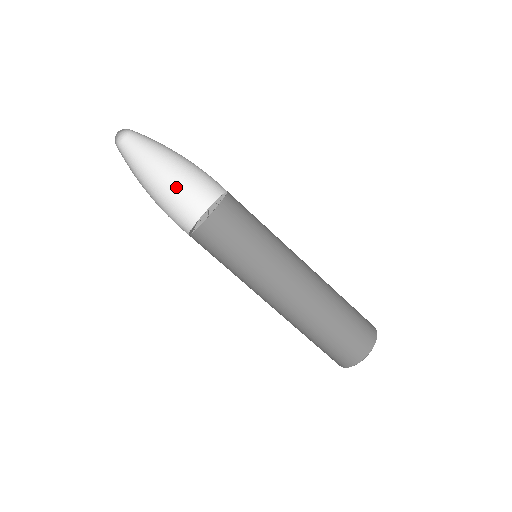
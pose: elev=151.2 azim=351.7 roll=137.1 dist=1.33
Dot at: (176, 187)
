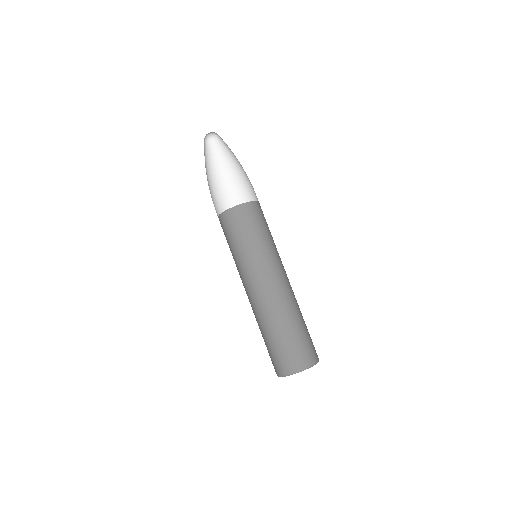
Dot at: (219, 190)
